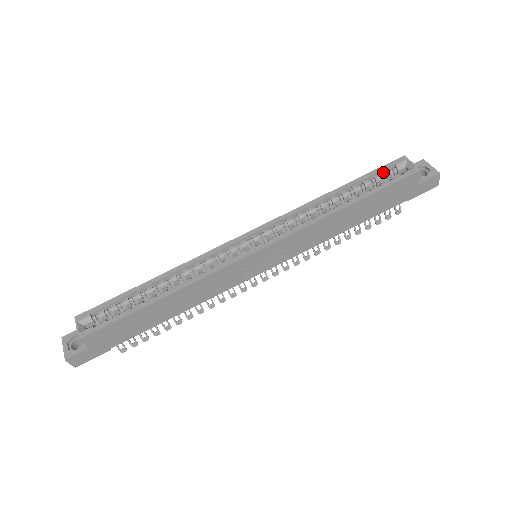
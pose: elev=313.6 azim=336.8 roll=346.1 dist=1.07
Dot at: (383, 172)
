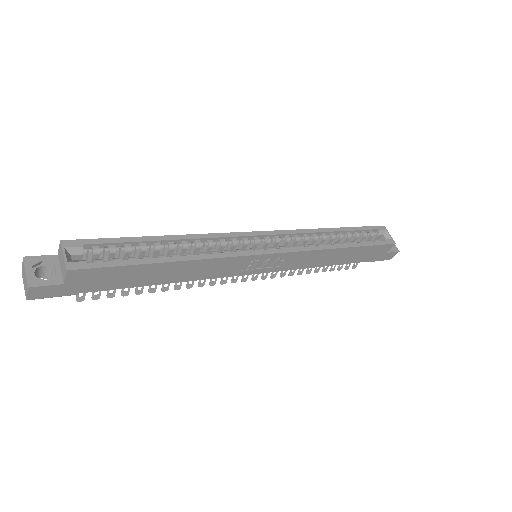
Dot at: (368, 231)
